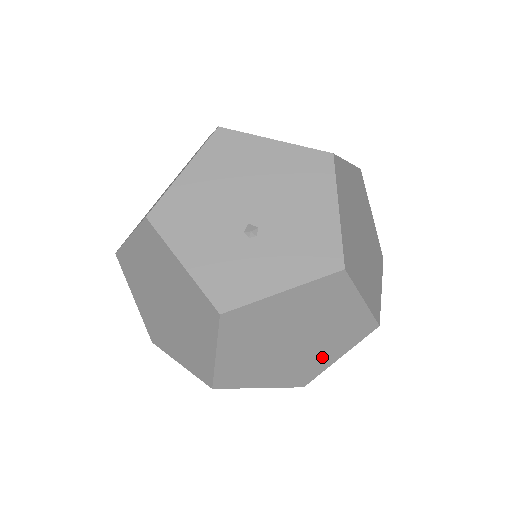
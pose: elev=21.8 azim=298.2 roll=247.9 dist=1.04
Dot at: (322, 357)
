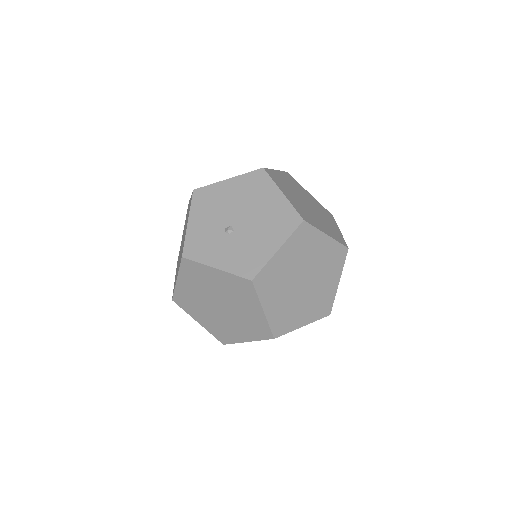
Dot at: (236, 332)
